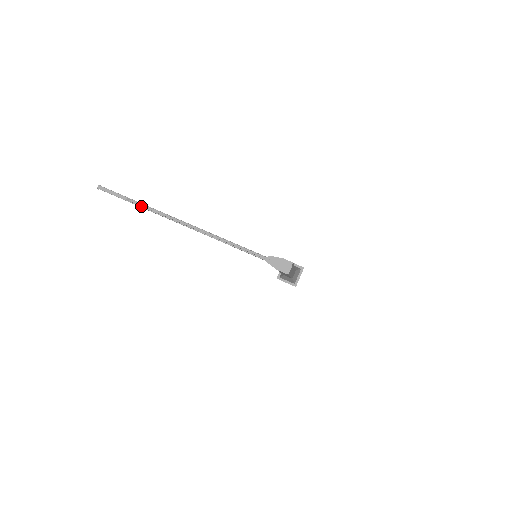
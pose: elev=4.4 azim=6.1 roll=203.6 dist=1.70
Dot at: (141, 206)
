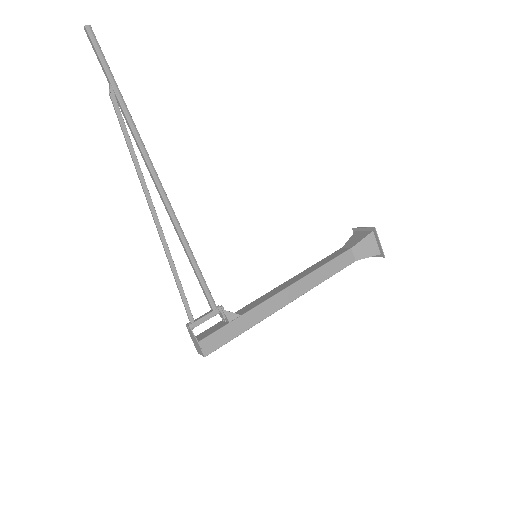
Dot at: (122, 112)
